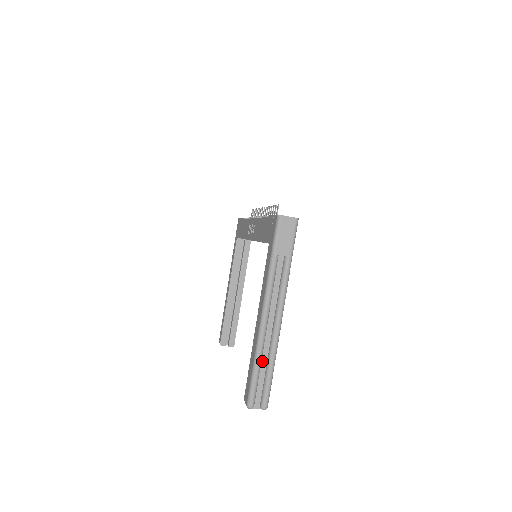
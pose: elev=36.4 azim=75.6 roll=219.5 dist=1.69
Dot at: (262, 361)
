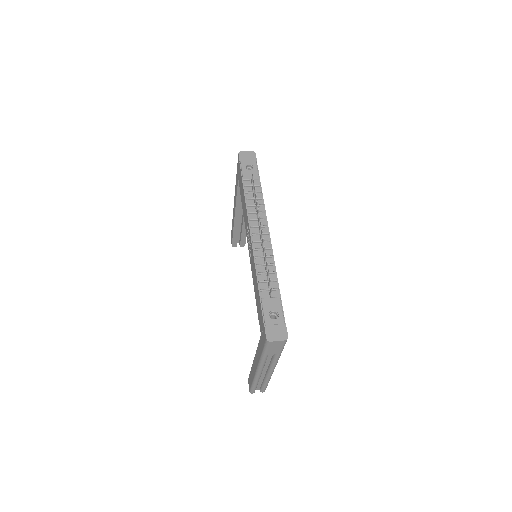
Dot at: (259, 380)
